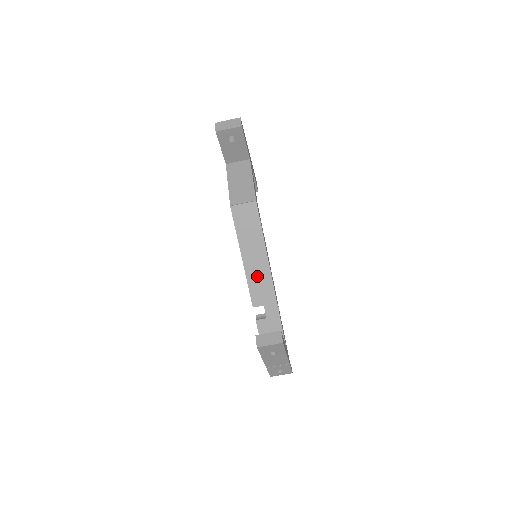
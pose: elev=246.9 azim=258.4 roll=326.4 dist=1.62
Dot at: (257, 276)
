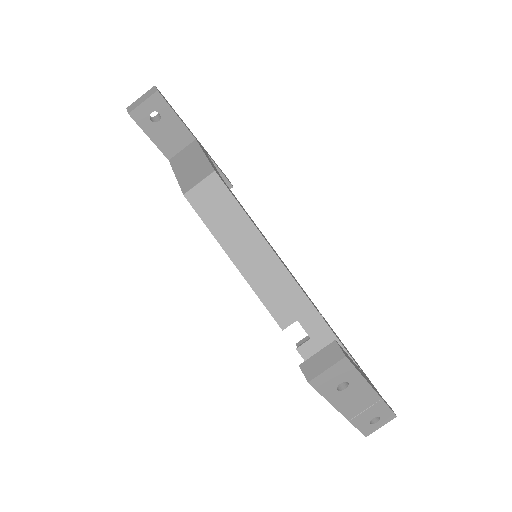
Dot at: (266, 279)
